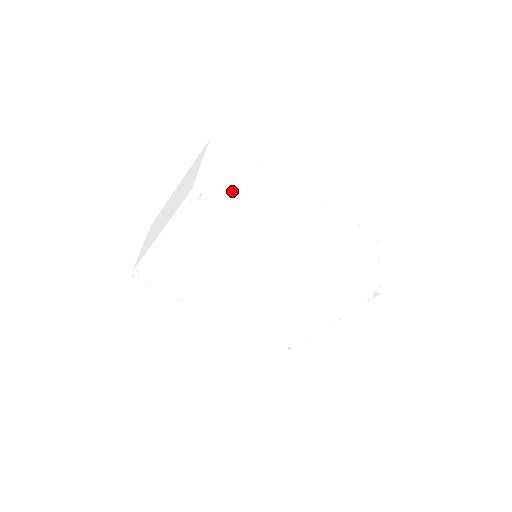
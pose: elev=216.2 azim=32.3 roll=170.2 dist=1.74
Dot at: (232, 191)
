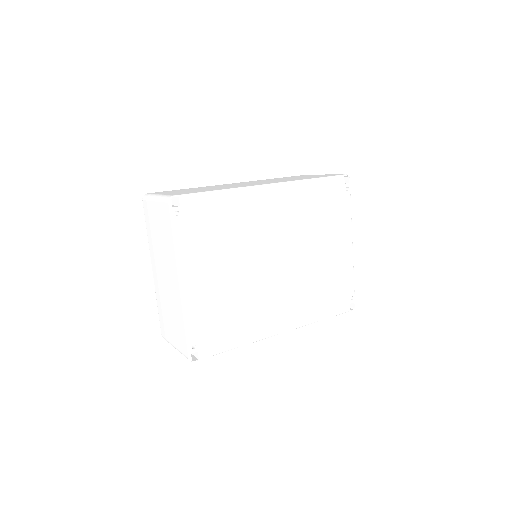
Dot at: (194, 191)
